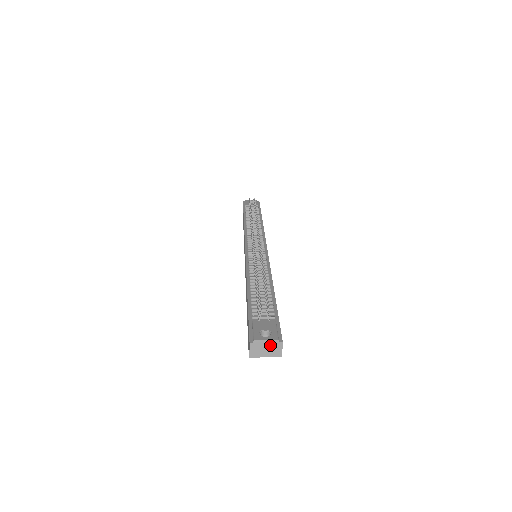
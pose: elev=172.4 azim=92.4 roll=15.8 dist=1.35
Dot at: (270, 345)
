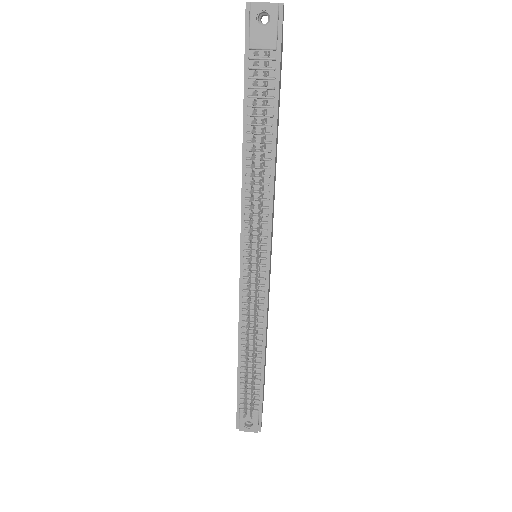
Dot at: (252, 429)
